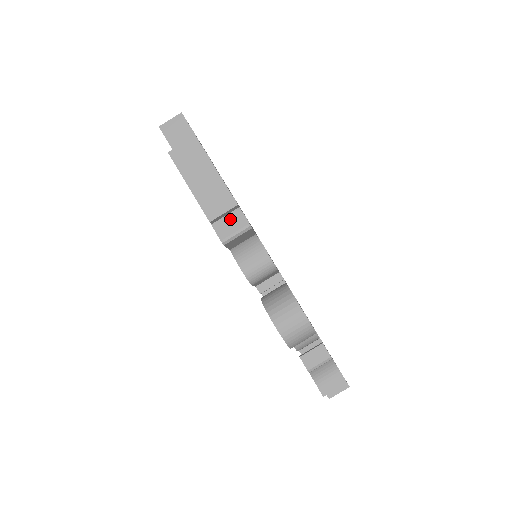
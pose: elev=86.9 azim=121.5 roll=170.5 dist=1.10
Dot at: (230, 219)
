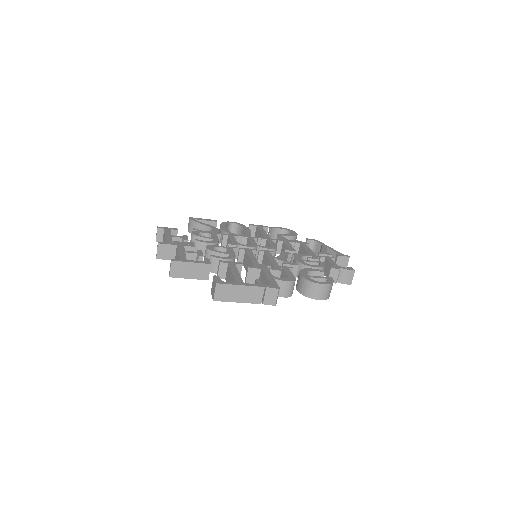
Dot at: (268, 295)
